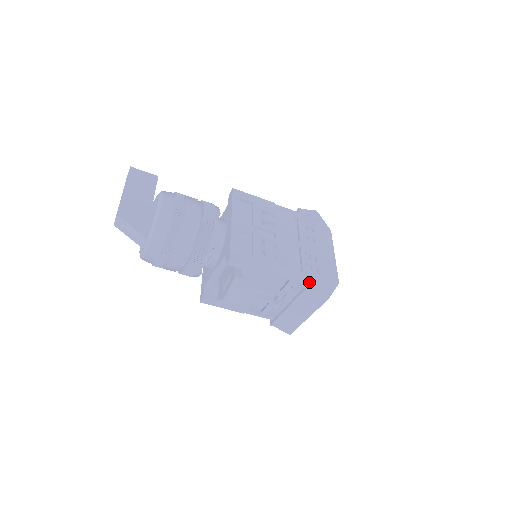
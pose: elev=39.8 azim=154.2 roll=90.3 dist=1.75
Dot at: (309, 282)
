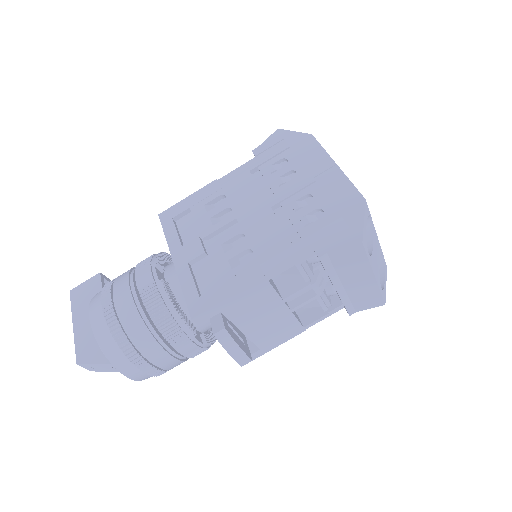
Dot at: (318, 244)
